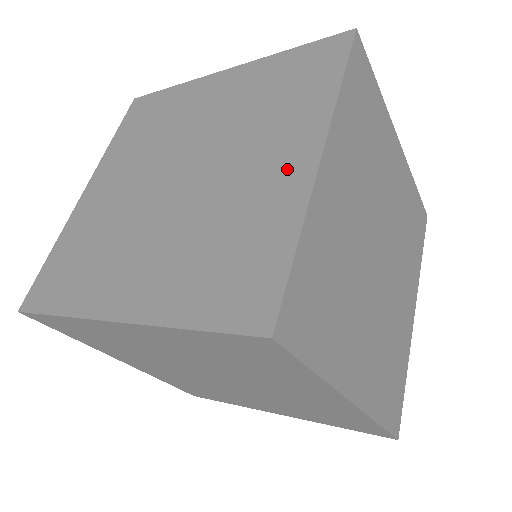
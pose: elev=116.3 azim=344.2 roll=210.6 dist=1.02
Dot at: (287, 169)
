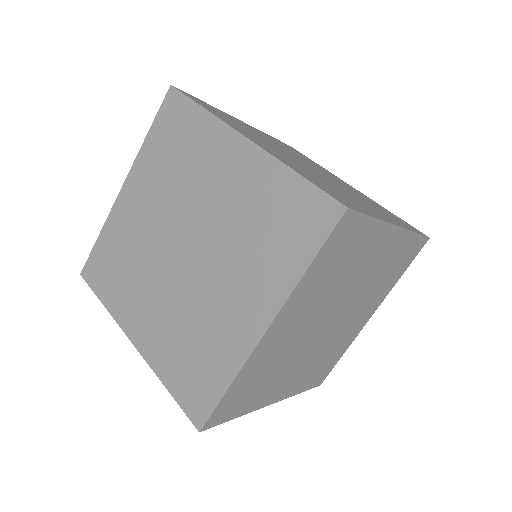
Dot at: (244, 321)
